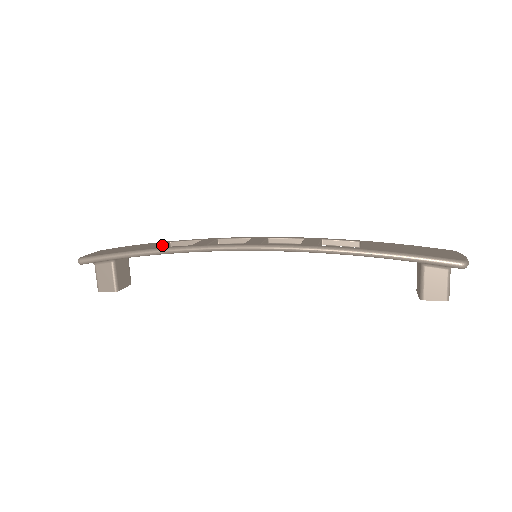
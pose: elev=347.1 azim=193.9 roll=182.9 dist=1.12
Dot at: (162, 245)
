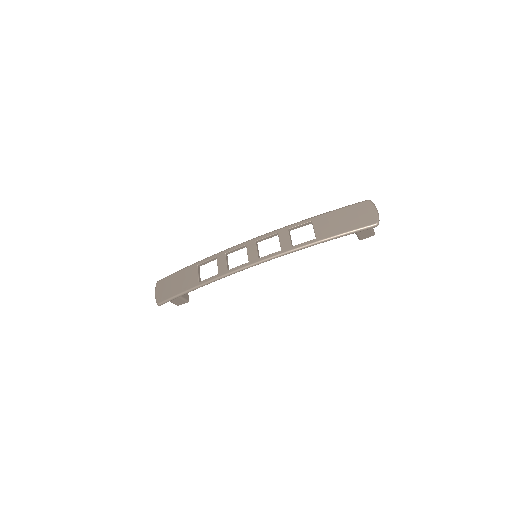
Dot at: (198, 275)
